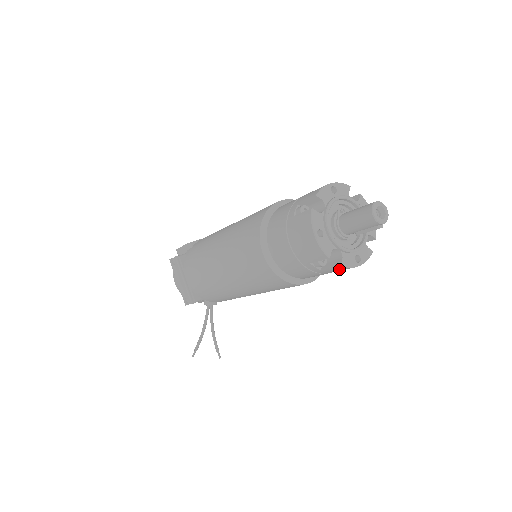
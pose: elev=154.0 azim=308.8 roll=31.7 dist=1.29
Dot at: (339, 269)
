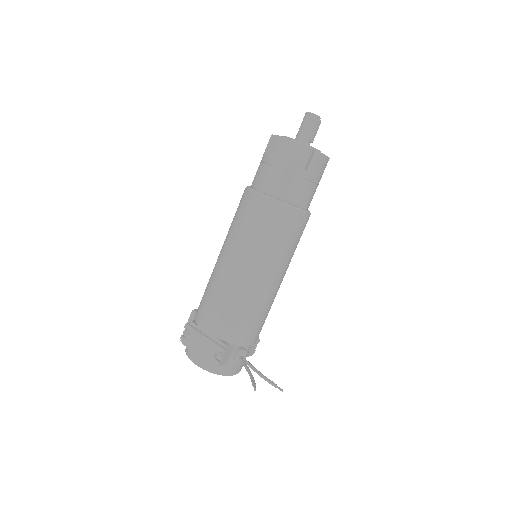
Dot at: (317, 161)
